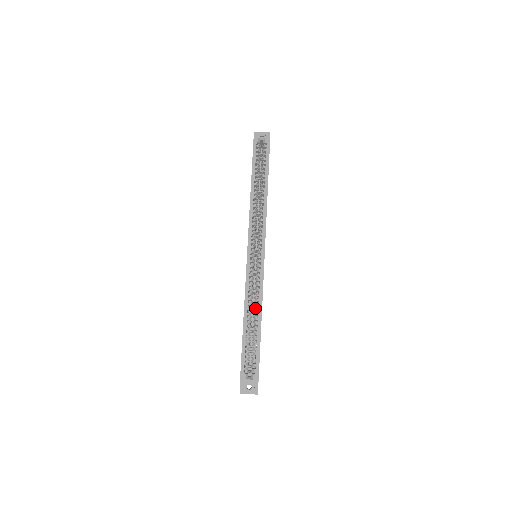
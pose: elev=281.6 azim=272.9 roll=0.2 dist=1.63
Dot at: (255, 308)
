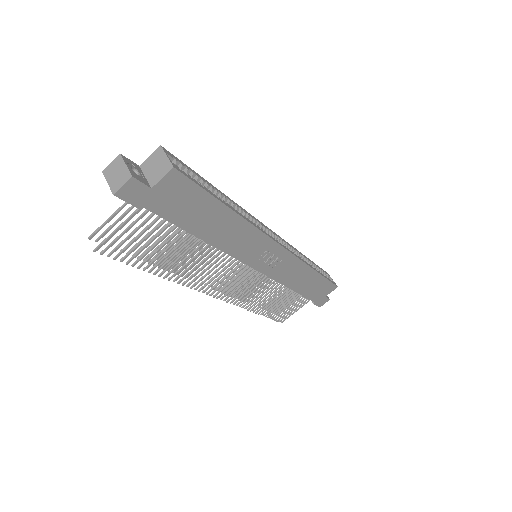
Dot at: occluded
